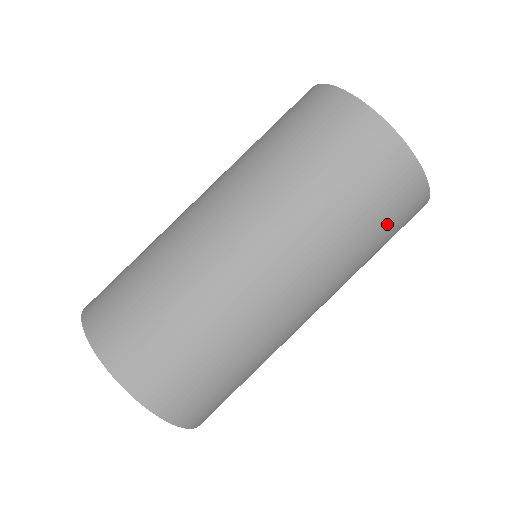
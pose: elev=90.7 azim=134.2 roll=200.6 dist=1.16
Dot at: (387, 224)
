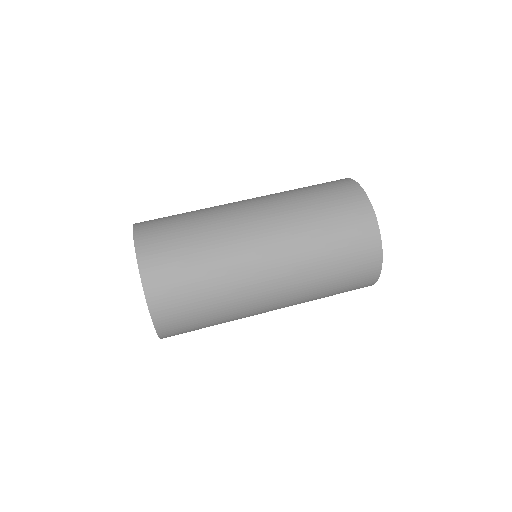
Dot at: (346, 272)
